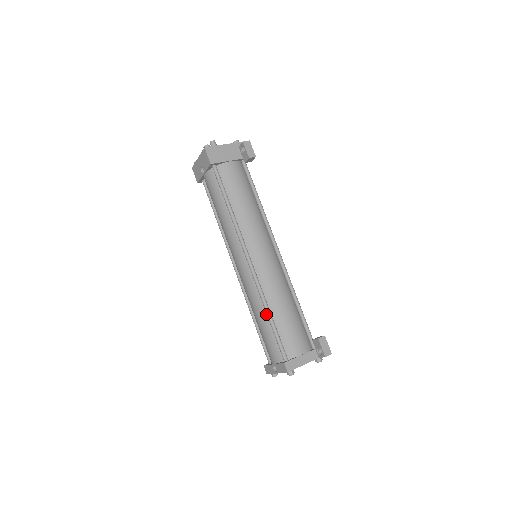
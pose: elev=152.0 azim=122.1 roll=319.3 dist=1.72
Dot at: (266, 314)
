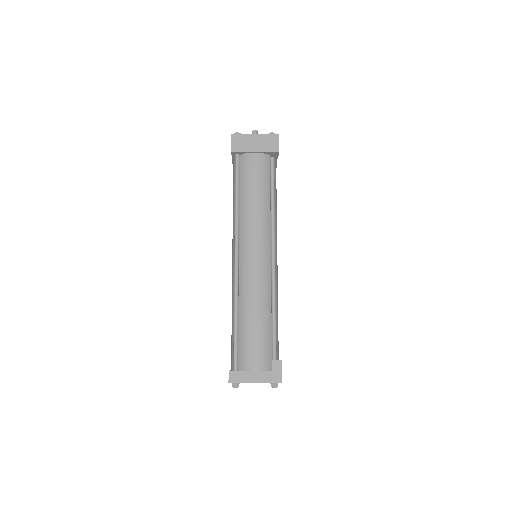
Dot at: occluded
